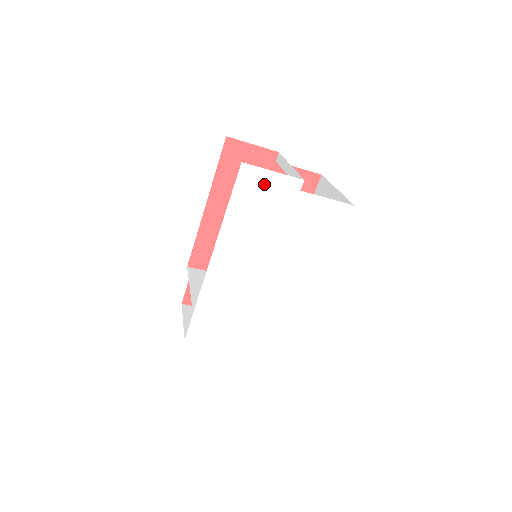
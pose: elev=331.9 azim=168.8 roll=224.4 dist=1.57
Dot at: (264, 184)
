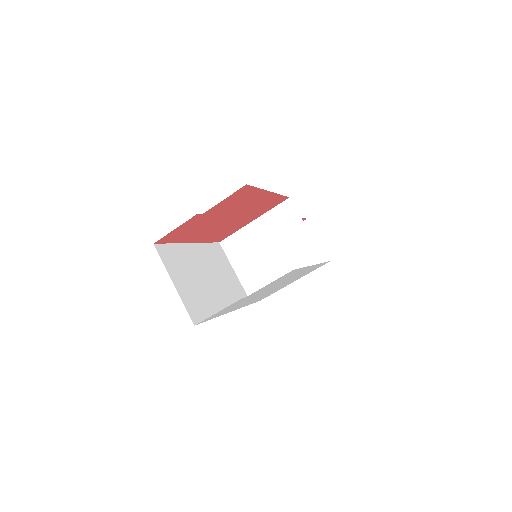
Dot at: (220, 312)
